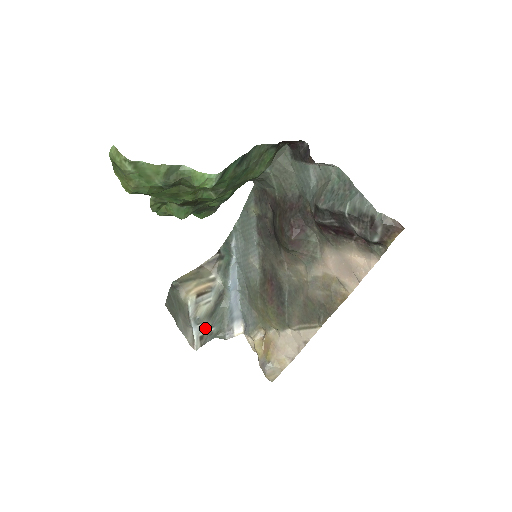
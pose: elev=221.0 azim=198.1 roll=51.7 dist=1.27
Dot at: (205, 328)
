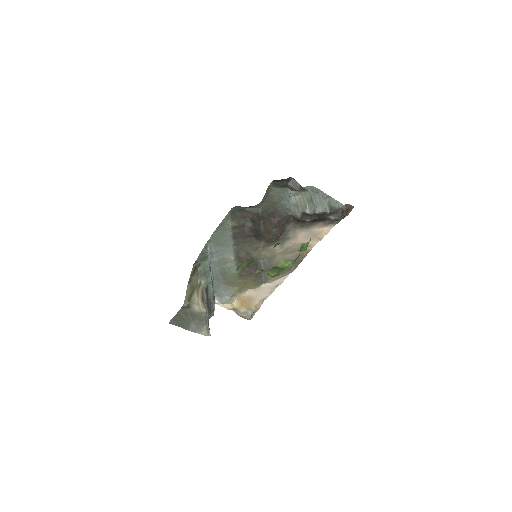
Dot at: occluded
